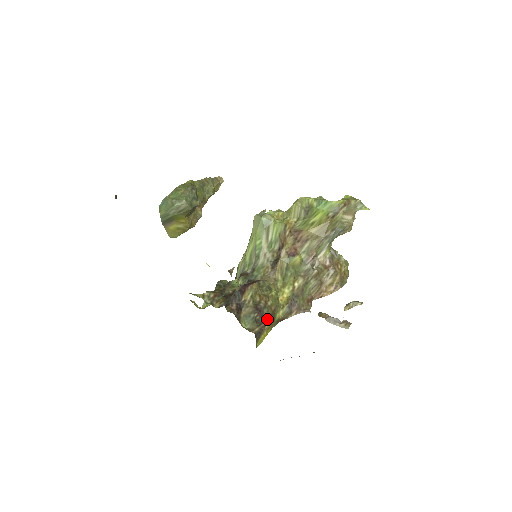
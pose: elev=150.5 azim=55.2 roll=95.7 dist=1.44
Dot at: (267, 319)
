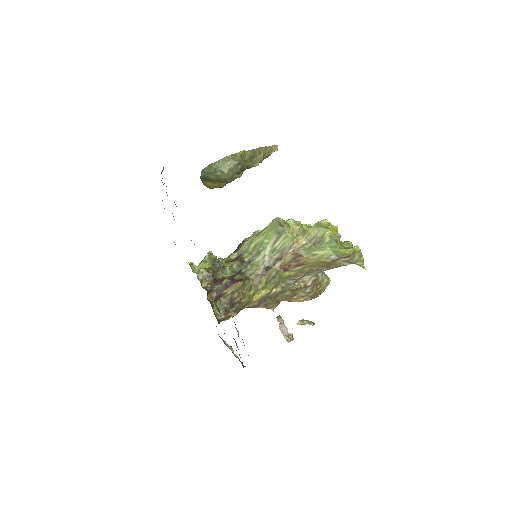
Dot at: (235, 311)
